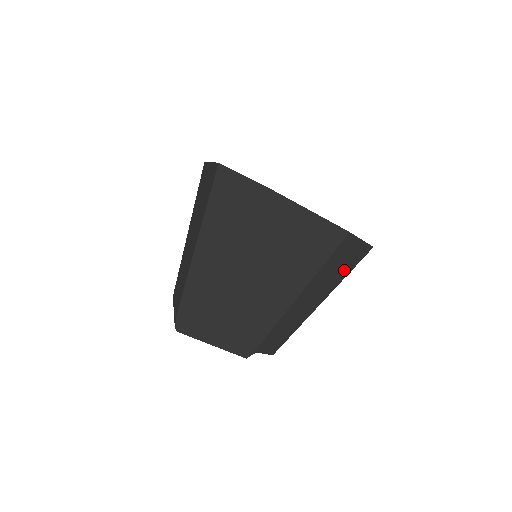
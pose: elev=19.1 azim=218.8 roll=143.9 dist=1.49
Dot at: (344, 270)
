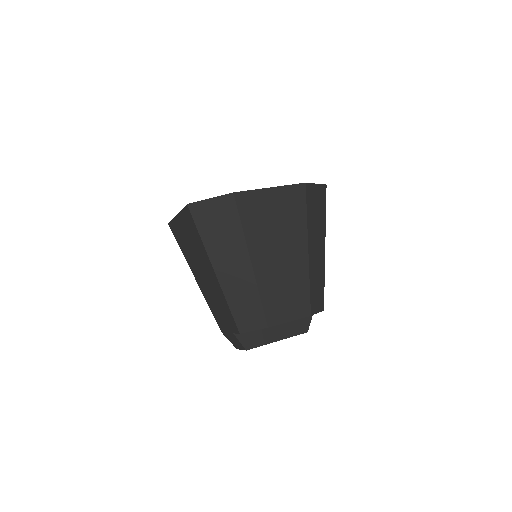
Dot at: (321, 214)
